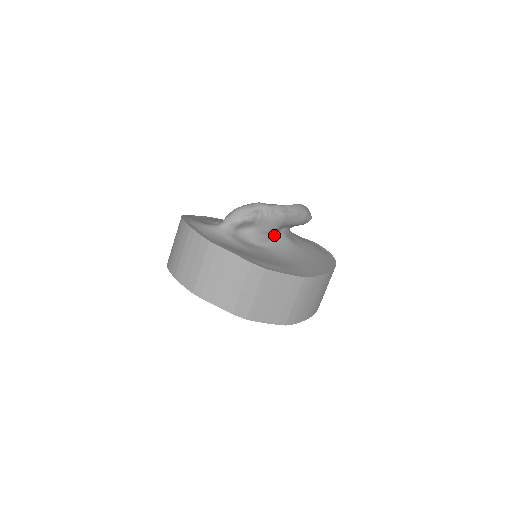
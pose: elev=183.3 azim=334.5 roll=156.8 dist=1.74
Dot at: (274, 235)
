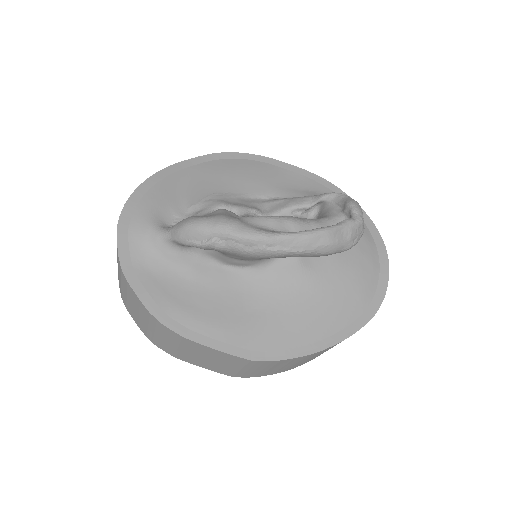
Dot at: occluded
